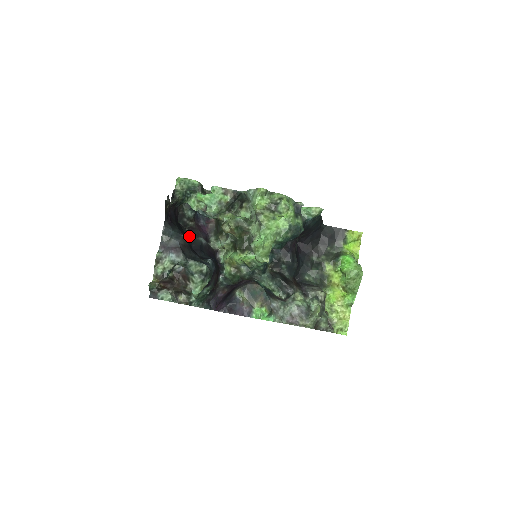
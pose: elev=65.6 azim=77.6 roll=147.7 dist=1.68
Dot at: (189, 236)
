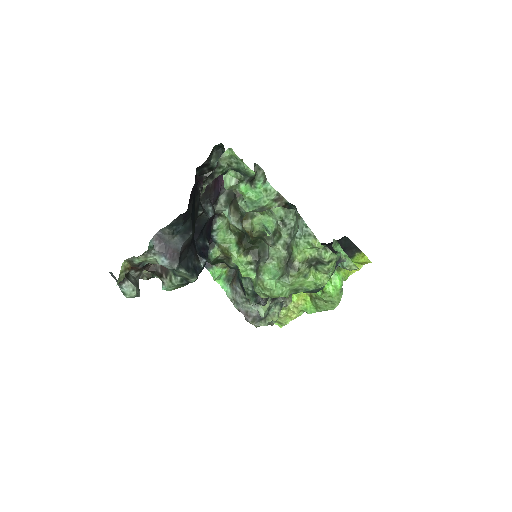
Dot at: (198, 209)
